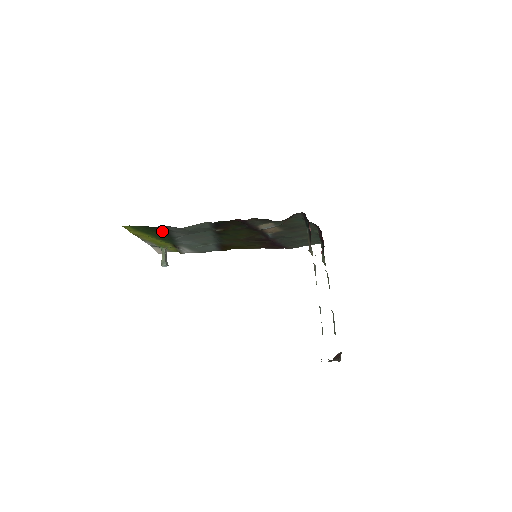
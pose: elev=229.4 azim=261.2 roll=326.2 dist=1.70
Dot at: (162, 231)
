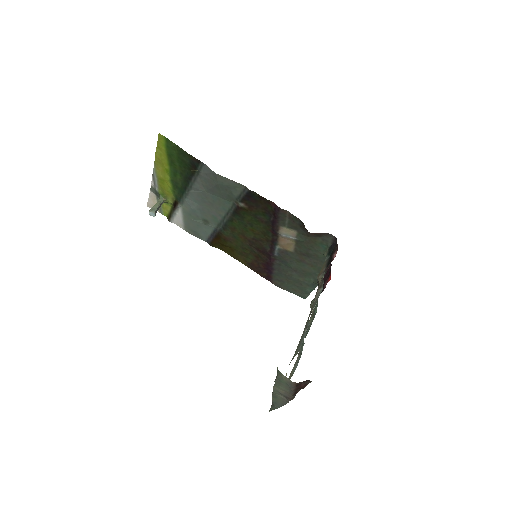
Dot at: (189, 169)
